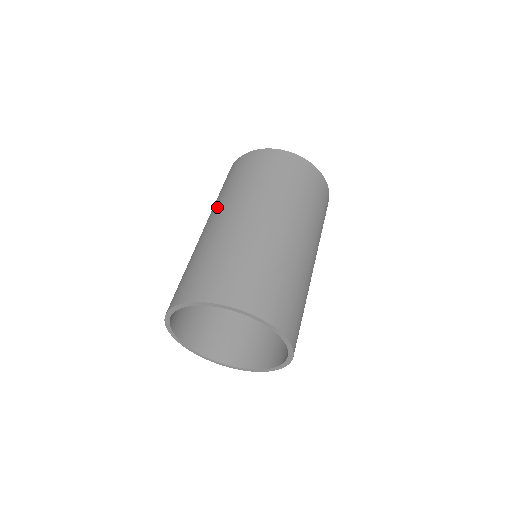
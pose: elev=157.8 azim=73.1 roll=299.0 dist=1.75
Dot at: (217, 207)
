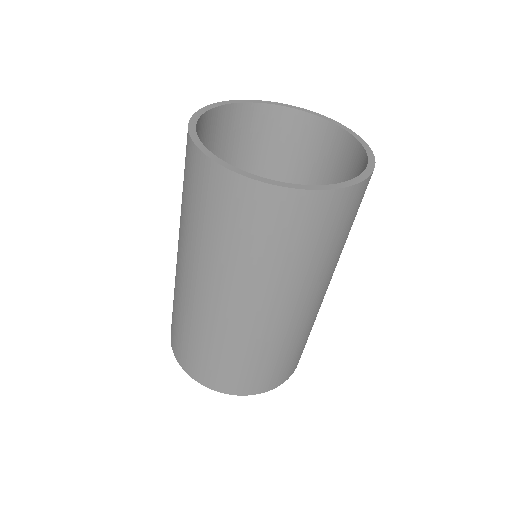
Dot at: (189, 257)
